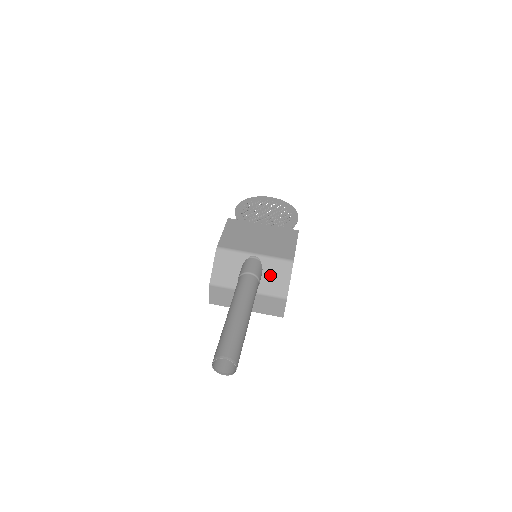
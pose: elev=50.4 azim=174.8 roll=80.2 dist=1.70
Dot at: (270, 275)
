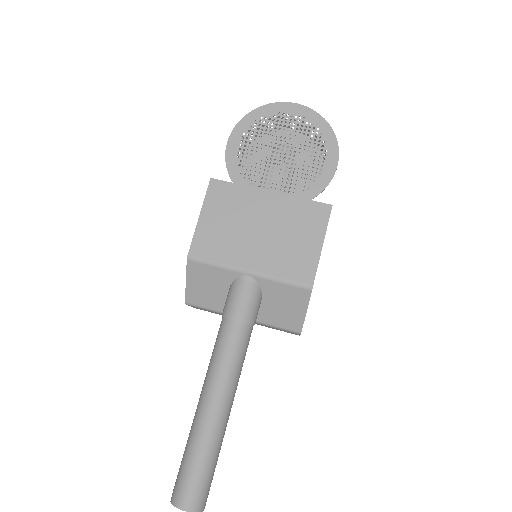
Dot at: (274, 303)
